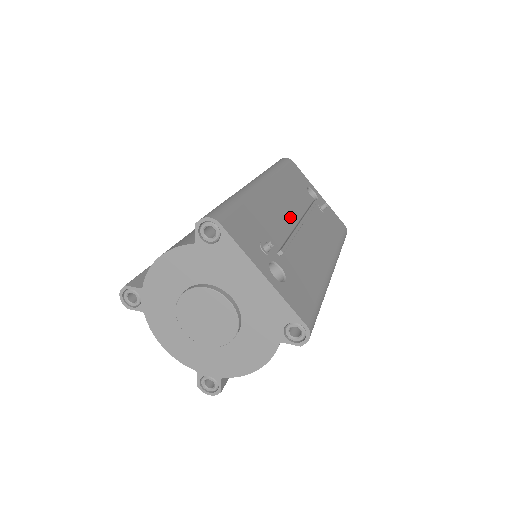
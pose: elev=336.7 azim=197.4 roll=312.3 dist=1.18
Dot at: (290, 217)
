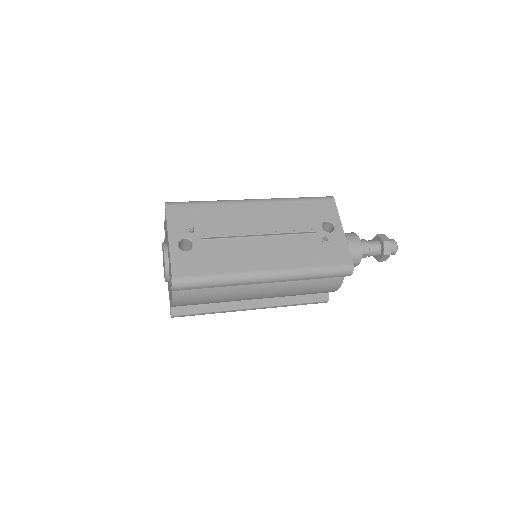
Dot at: (256, 228)
